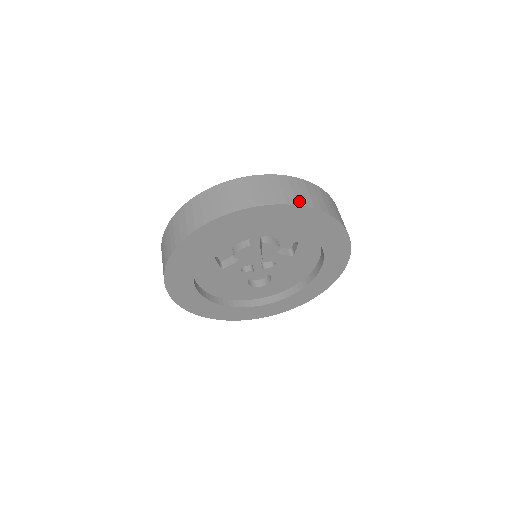
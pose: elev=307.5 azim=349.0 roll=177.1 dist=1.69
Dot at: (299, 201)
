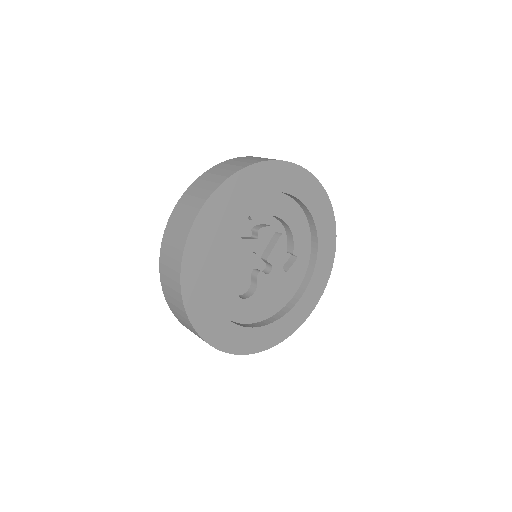
Dot at: occluded
